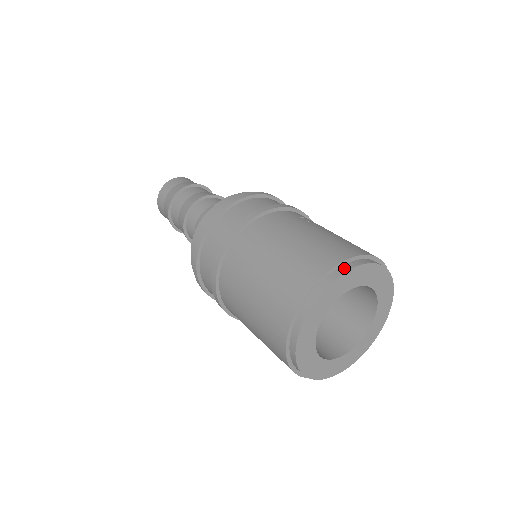
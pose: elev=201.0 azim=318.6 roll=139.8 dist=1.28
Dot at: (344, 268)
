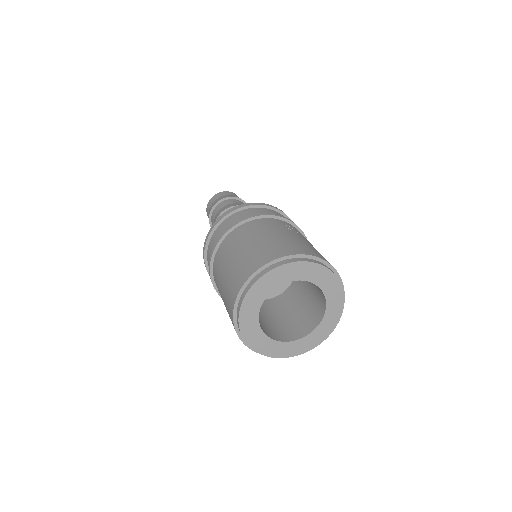
Dot at: (286, 261)
